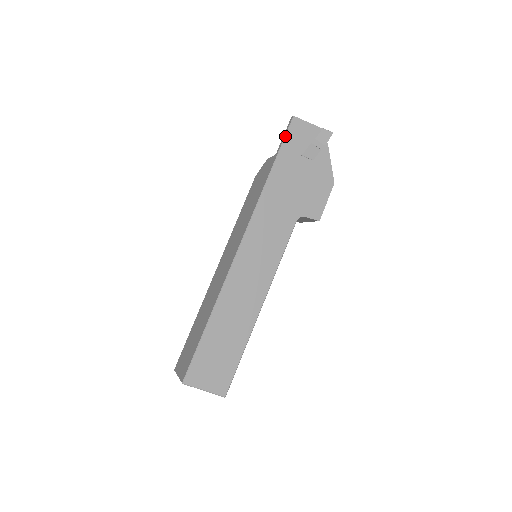
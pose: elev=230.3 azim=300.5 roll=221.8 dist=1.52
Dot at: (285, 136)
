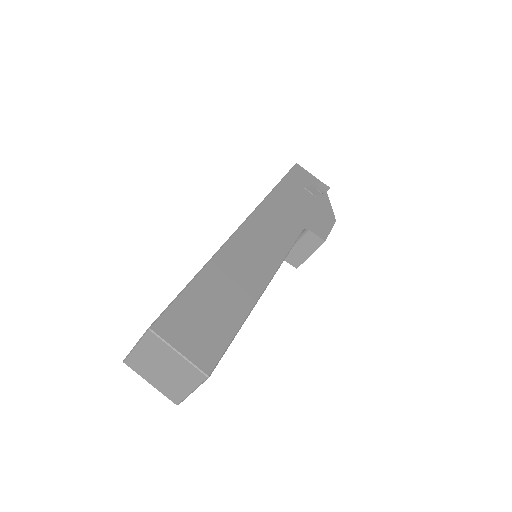
Dot at: (290, 170)
